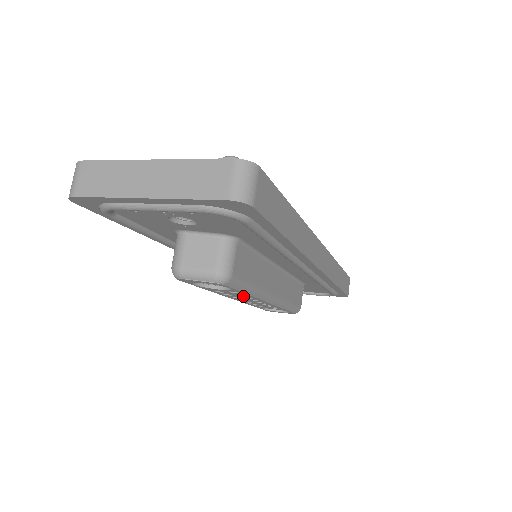
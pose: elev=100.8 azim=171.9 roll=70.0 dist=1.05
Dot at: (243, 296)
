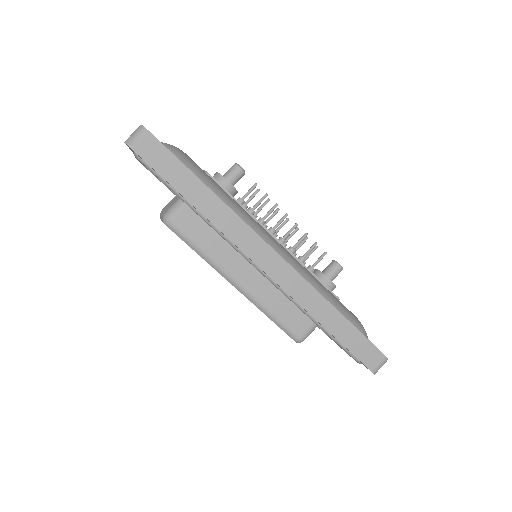
Dot at: occluded
